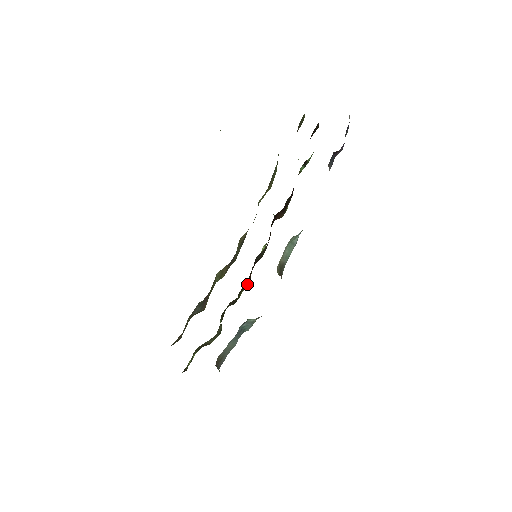
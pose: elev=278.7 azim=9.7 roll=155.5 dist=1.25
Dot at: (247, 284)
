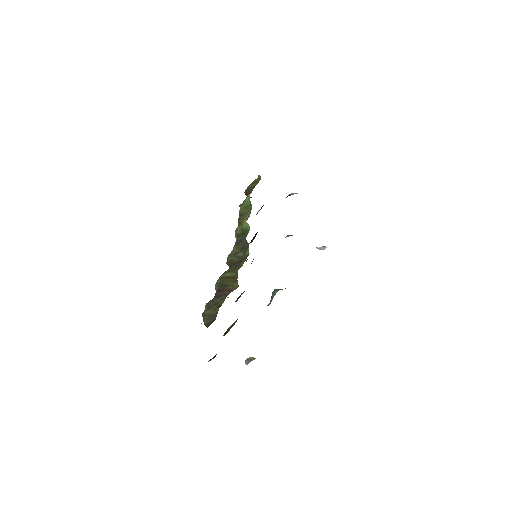
Dot at: occluded
